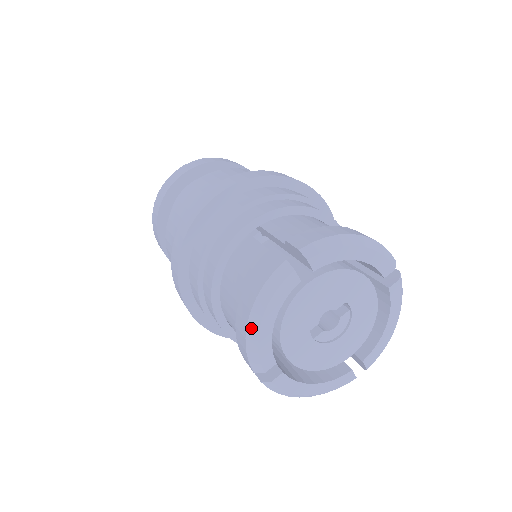
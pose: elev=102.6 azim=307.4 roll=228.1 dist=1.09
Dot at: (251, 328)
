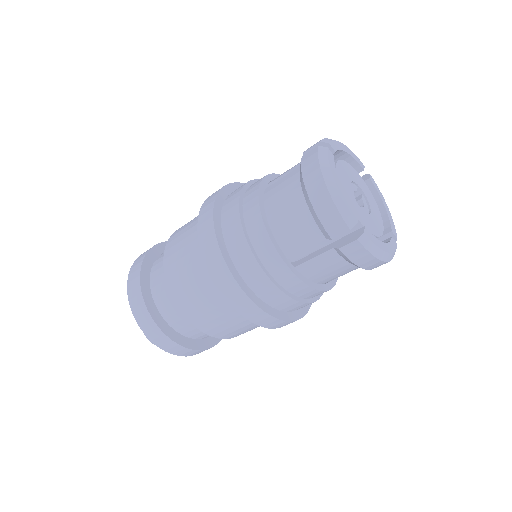
Dot at: (331, 188)
